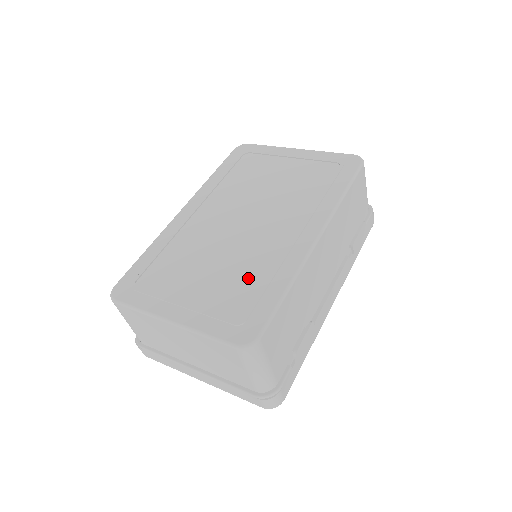
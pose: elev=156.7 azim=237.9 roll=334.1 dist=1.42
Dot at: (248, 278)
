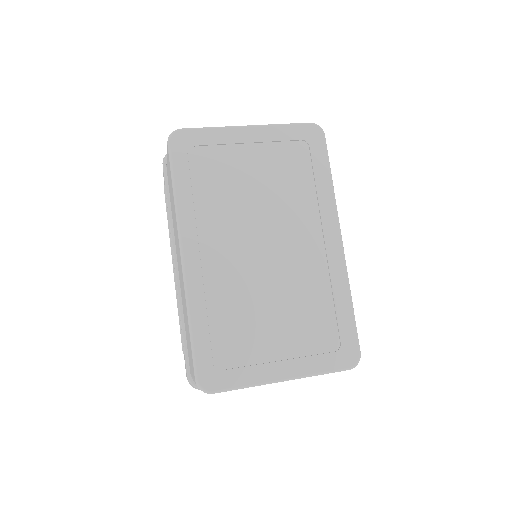
Dot at: (316, 308)
